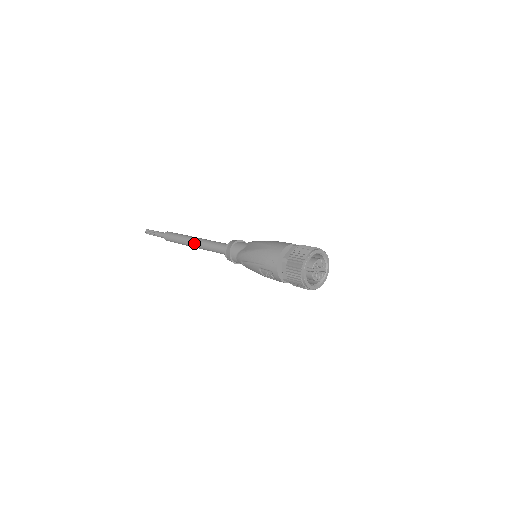
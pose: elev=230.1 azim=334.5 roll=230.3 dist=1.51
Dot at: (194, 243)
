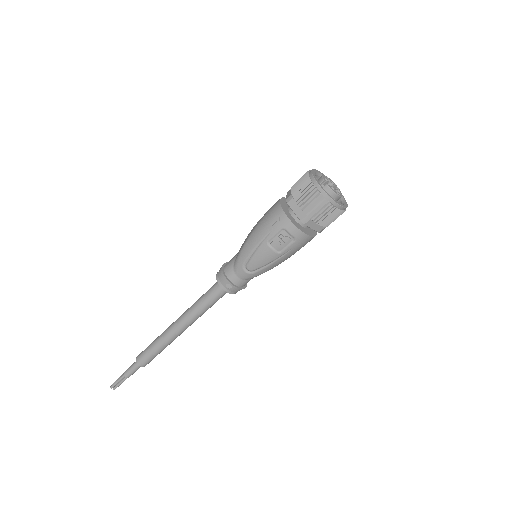
Dot at: (177, 324)
